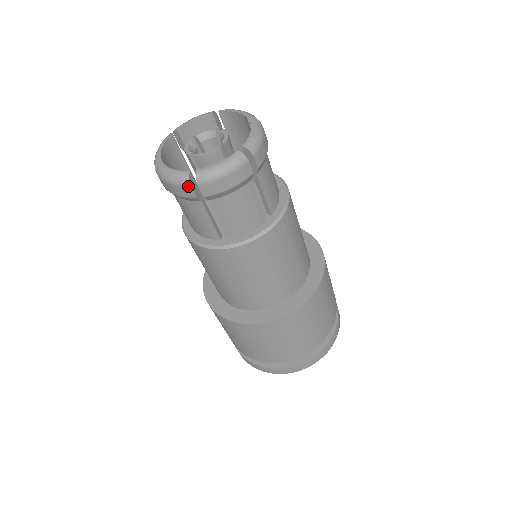
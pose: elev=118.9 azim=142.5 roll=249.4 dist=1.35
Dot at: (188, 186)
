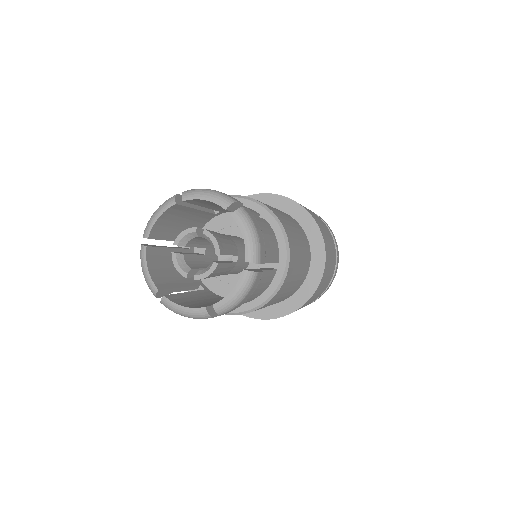
Dot at: occluded
